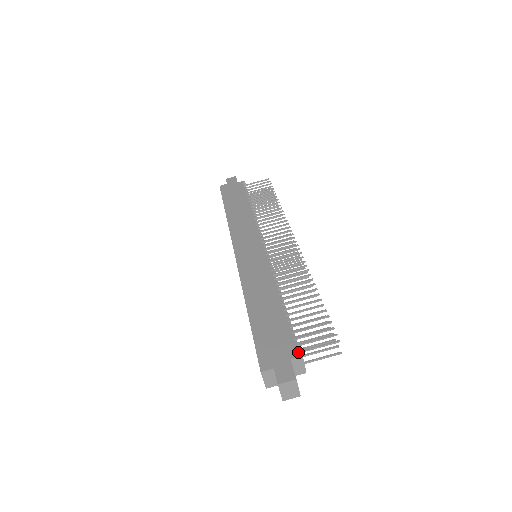
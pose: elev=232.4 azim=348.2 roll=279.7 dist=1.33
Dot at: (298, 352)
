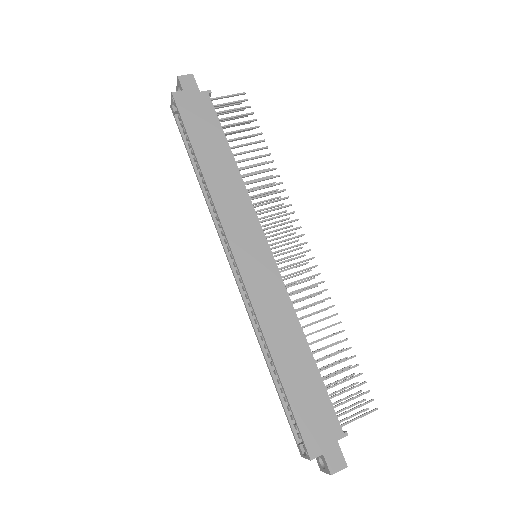
Dot at: (341, 427)
